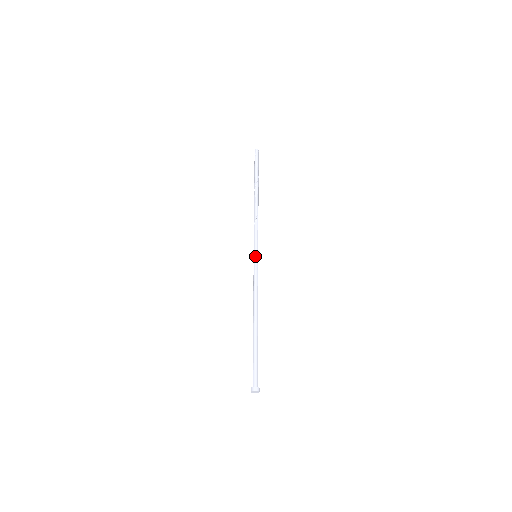
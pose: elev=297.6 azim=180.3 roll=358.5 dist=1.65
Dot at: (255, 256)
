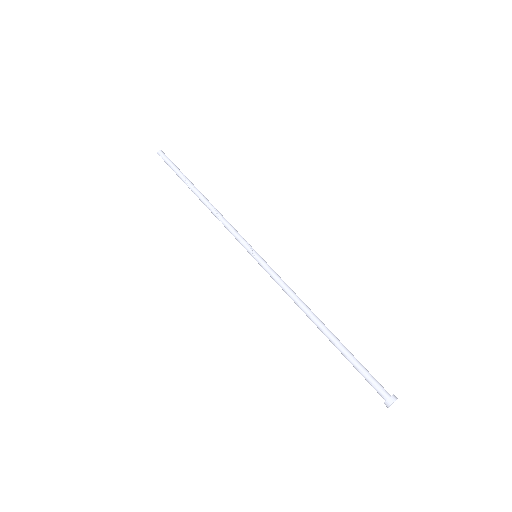
Dot at: occluded
